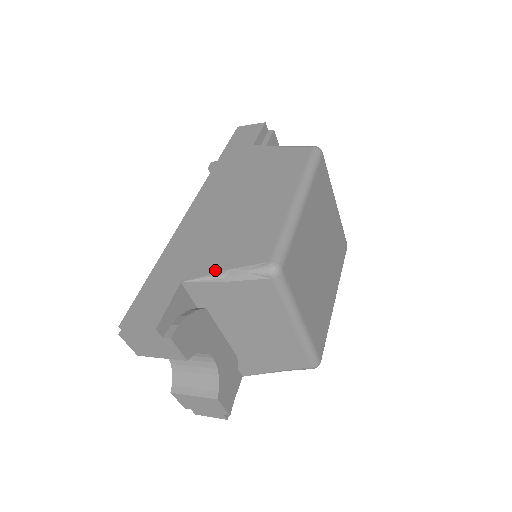
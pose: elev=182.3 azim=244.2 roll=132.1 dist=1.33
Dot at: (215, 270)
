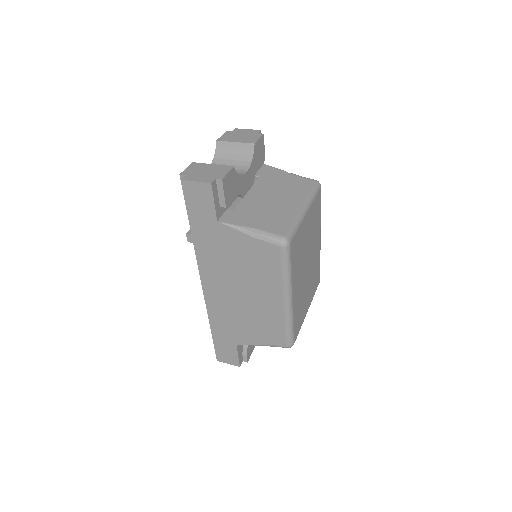
Dot at: (254, 343)
